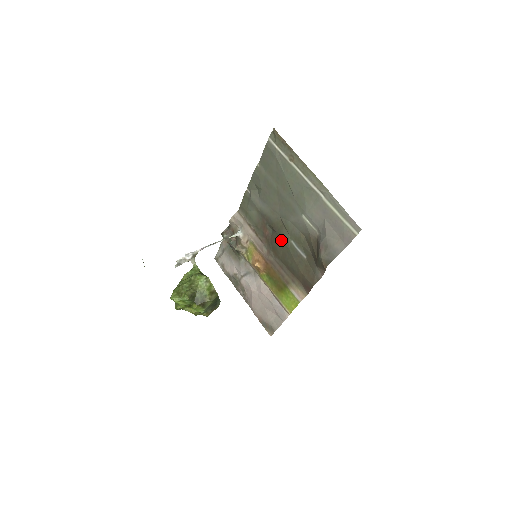
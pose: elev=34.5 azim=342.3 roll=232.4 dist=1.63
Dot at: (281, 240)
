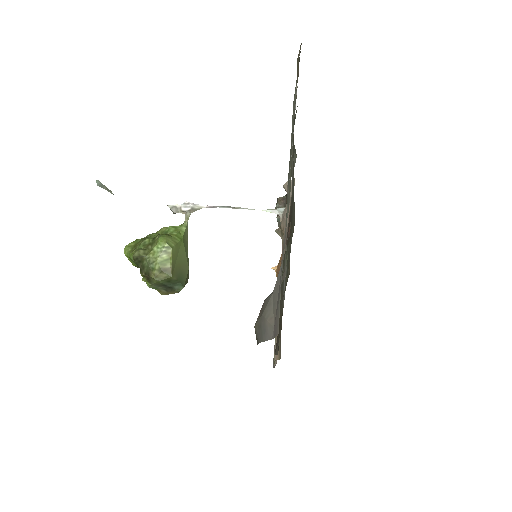
Dot at: (284, 254)
